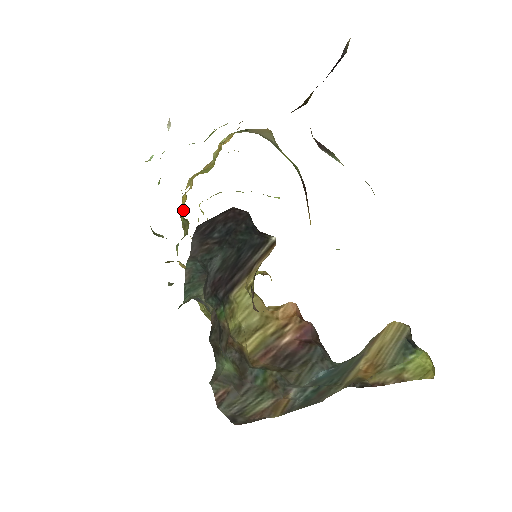
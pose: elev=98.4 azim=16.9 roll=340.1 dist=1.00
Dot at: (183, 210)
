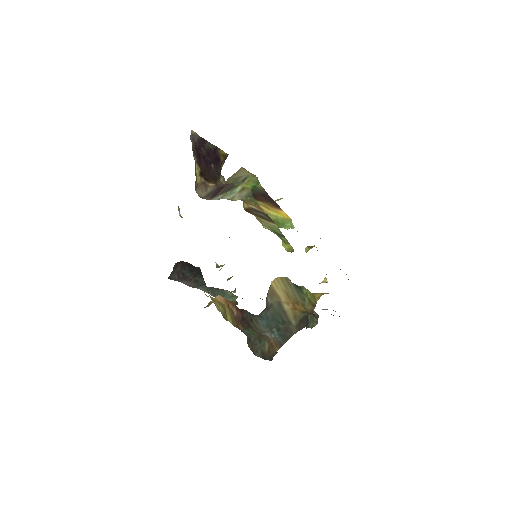
Dot at: occluded
